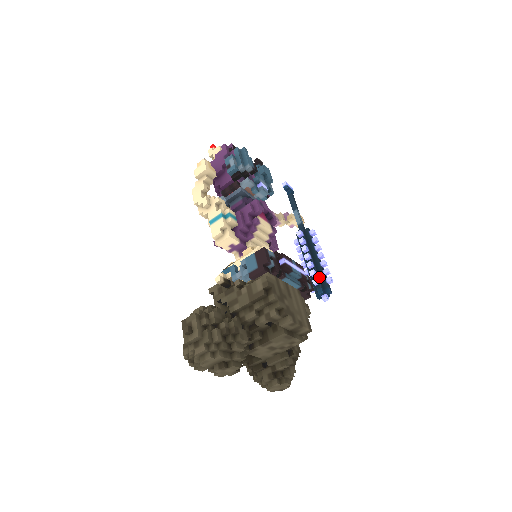
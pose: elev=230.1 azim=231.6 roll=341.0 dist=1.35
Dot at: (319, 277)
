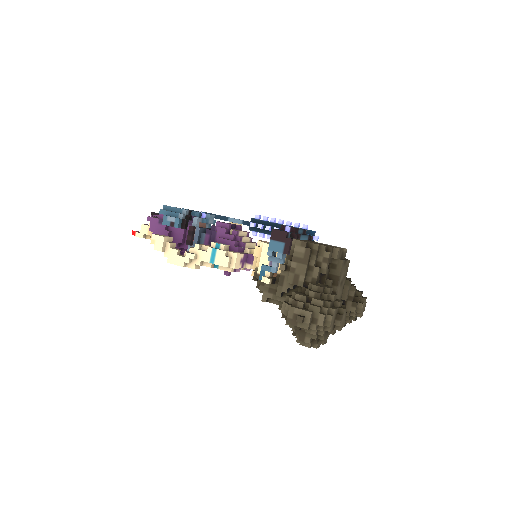
Dot at: occluded
